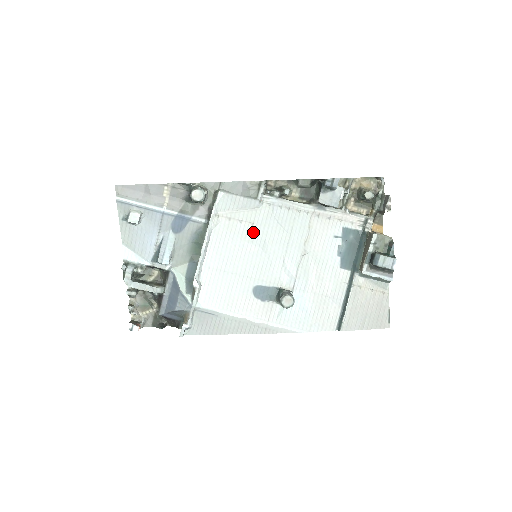
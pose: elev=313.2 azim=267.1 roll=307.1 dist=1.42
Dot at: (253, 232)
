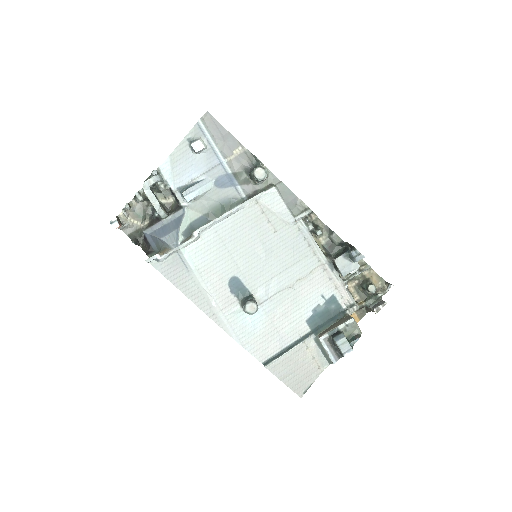
Dot at: (270, 237)
